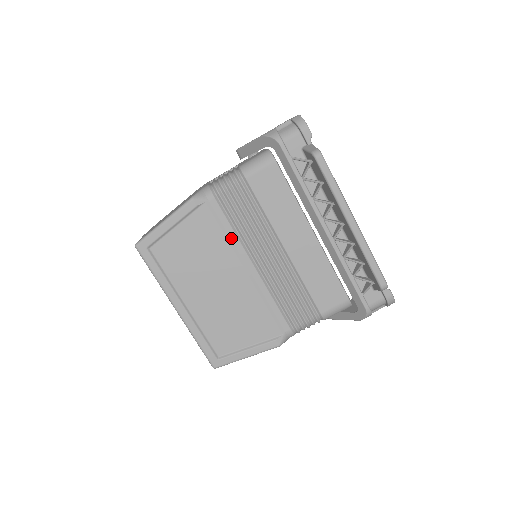
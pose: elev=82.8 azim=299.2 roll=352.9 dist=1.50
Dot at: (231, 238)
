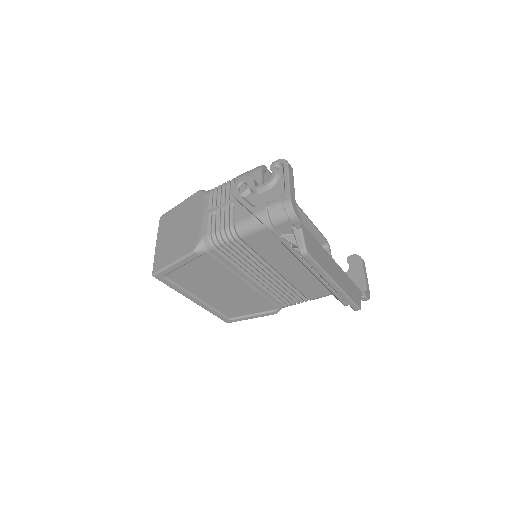
Dot at: (232, 269)
